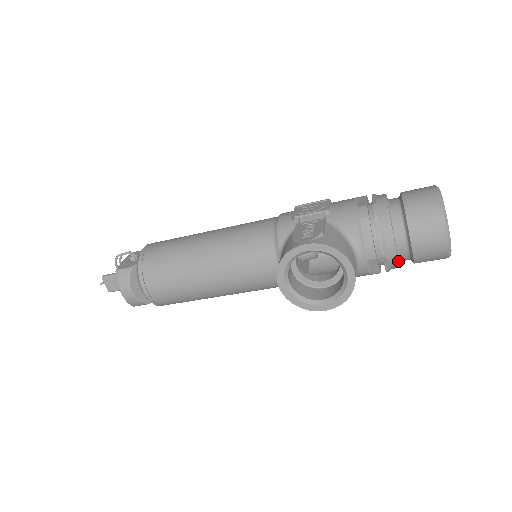
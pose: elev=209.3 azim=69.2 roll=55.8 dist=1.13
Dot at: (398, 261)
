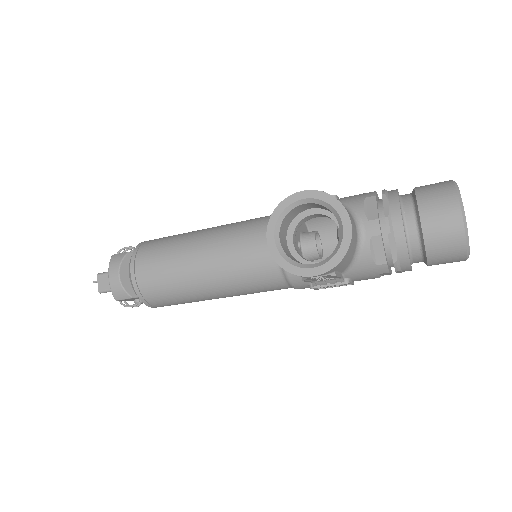
Dot at: (406, 243)
